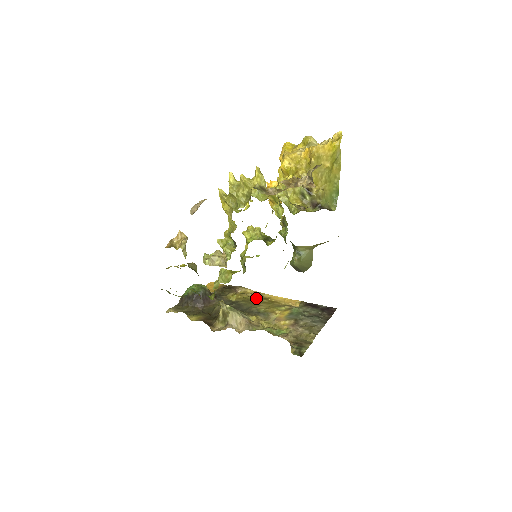
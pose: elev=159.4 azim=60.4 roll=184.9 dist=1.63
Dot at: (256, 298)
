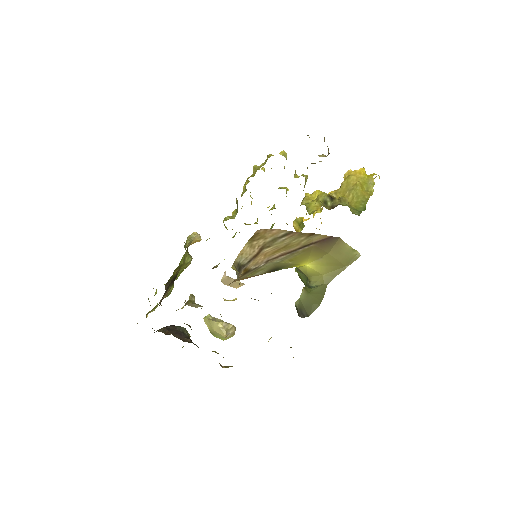
Dot at: occluded
